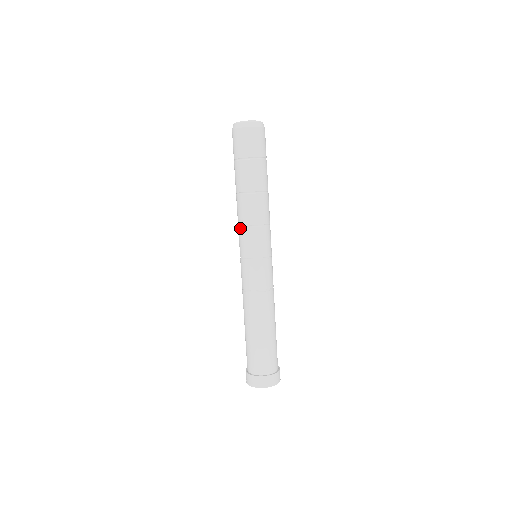
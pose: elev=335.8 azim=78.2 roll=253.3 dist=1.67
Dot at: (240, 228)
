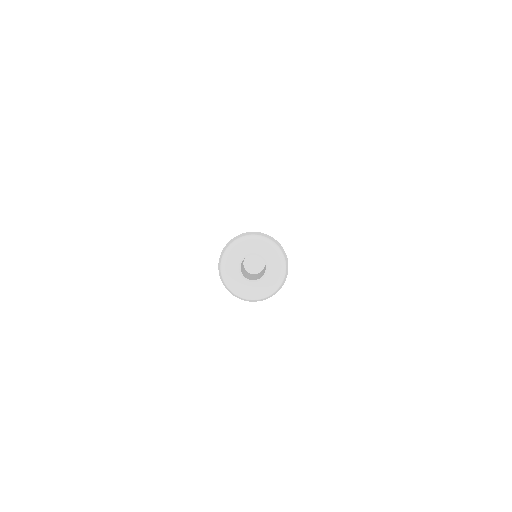
Dot at: occluded
